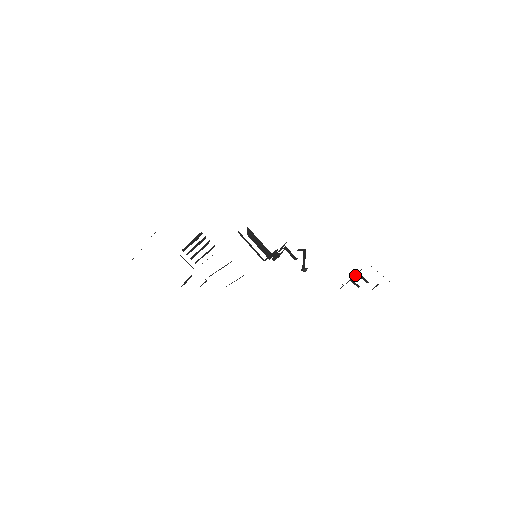
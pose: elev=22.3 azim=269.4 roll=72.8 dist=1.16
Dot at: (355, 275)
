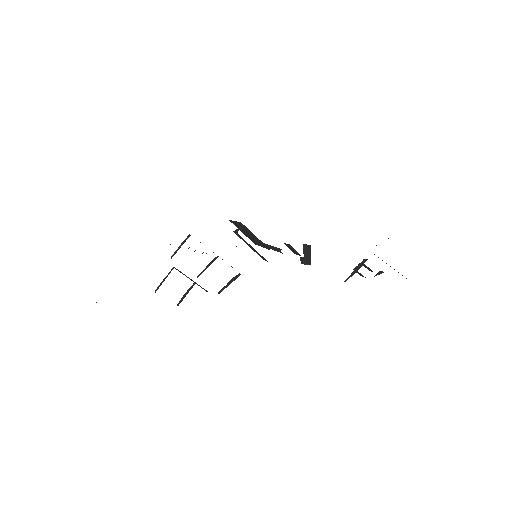
Dot at: (360, 266)
